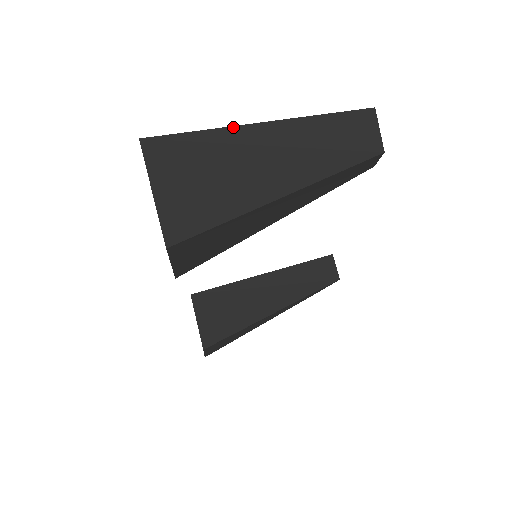
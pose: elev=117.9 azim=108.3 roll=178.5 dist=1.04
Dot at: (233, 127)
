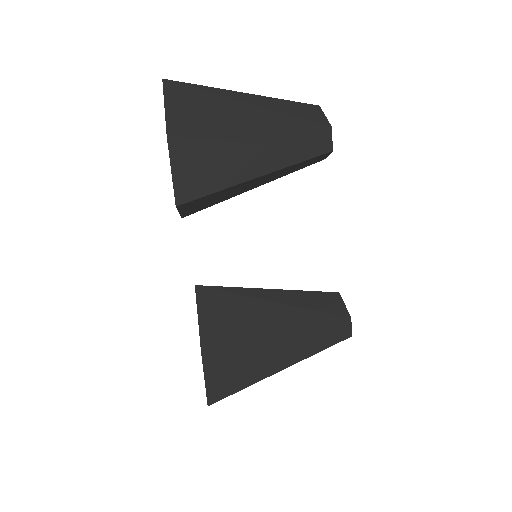
Dot at: (220, 89)
